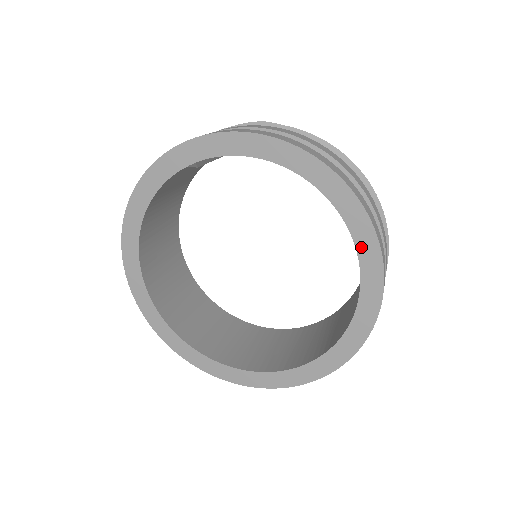
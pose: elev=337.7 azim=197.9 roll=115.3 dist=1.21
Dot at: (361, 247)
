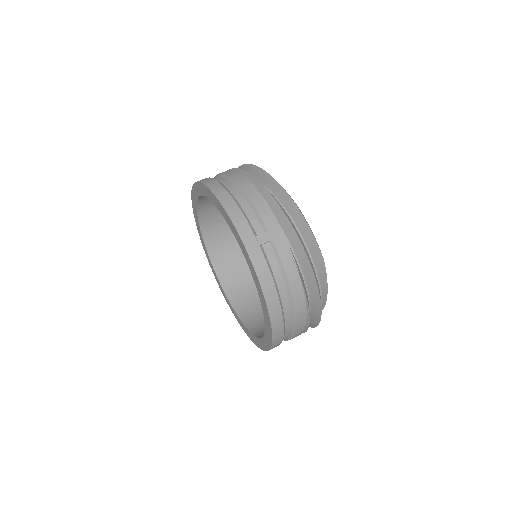
Dot at: (260, 341)
